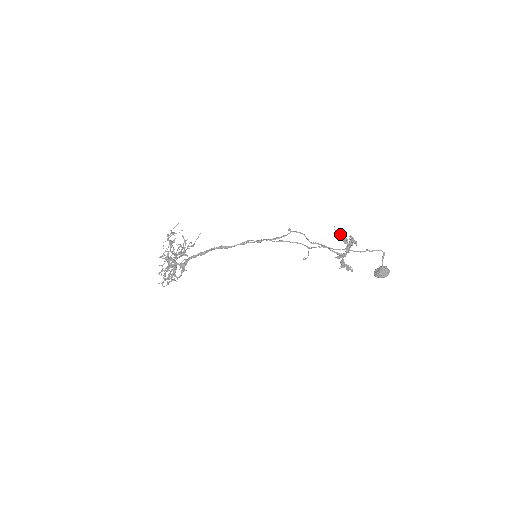
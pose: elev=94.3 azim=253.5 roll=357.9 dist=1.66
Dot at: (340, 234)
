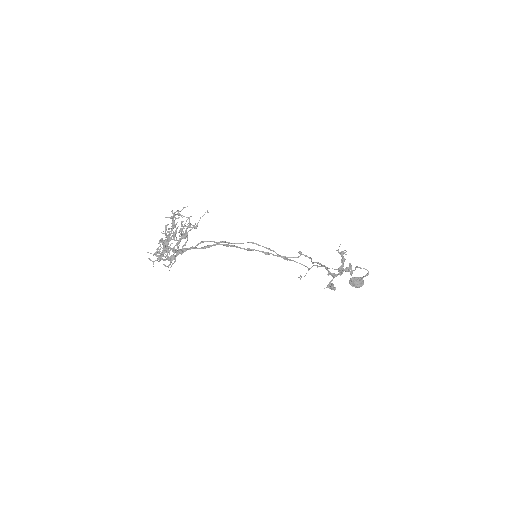
Dot at: (342, 252)
